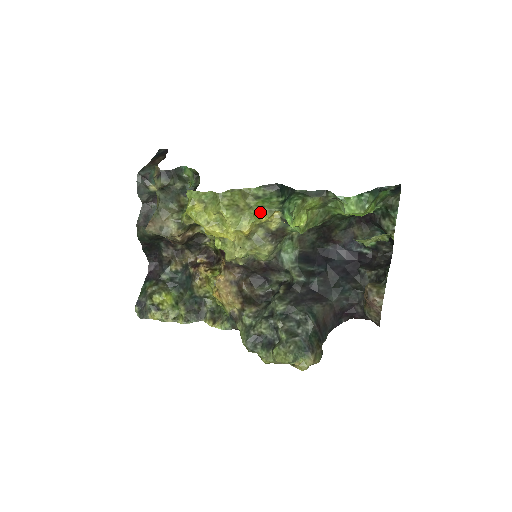
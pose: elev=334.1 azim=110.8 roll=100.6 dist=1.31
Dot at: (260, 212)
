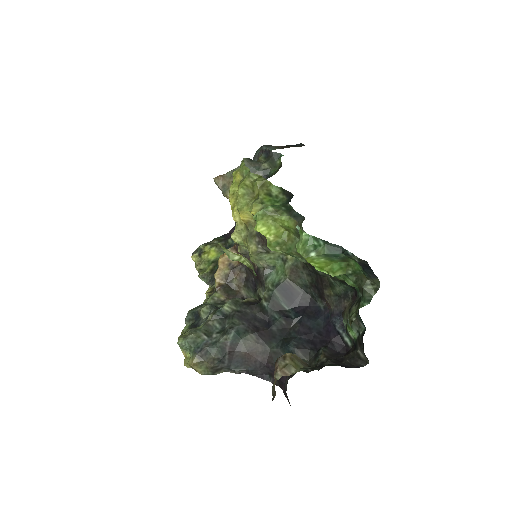
Dot at: (255, 204)
